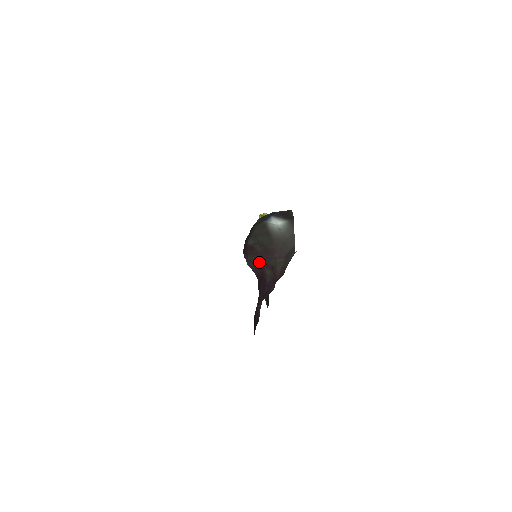
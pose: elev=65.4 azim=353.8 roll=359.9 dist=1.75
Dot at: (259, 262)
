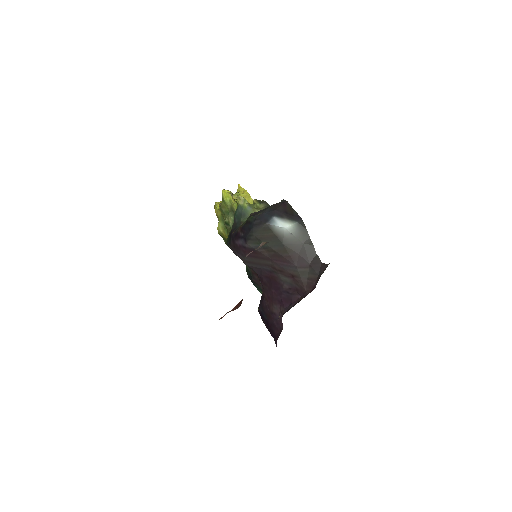
Dot at: (266, 266)
